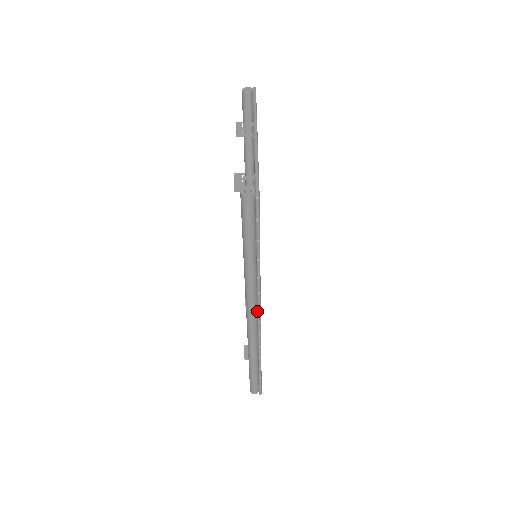
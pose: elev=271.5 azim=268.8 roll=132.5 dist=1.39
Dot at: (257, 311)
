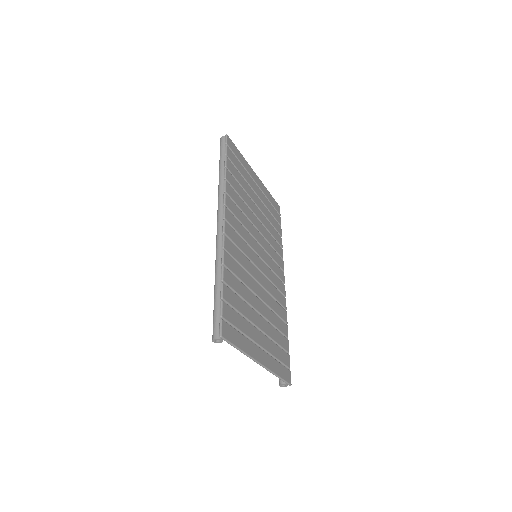
Dot at: occluded
